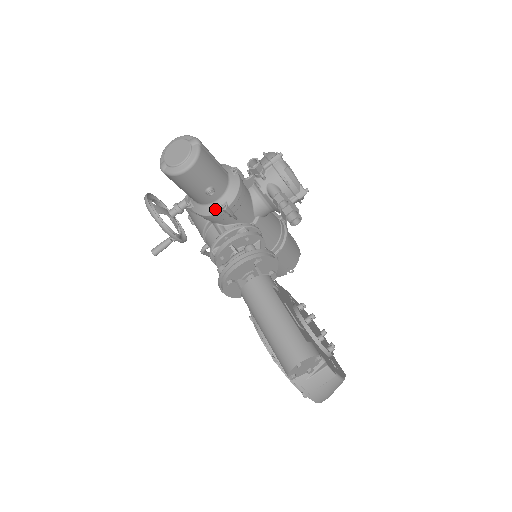
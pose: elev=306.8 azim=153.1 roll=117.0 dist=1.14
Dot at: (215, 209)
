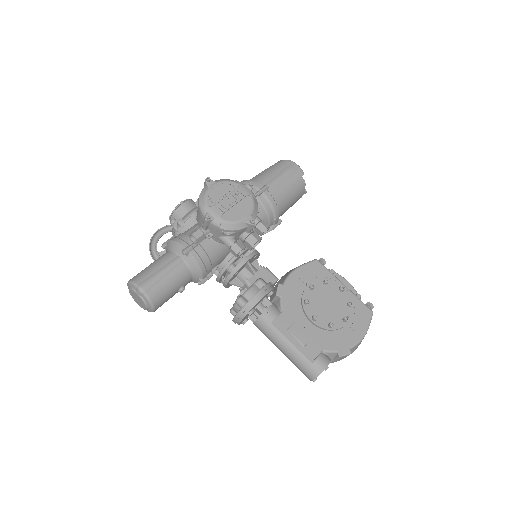
Dot at: (196, 282)
